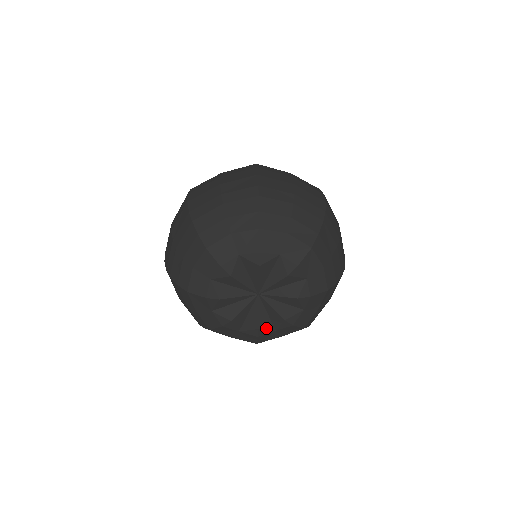
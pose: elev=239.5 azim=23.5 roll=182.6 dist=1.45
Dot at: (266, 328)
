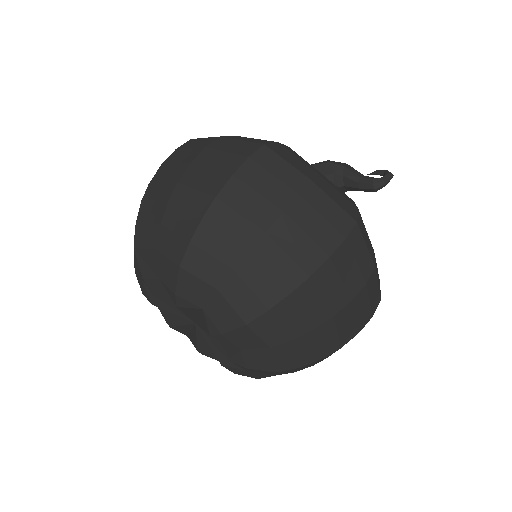
Dot at: (231, 365)
